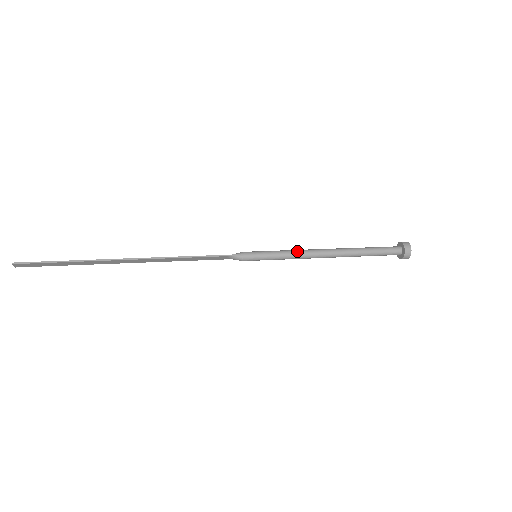
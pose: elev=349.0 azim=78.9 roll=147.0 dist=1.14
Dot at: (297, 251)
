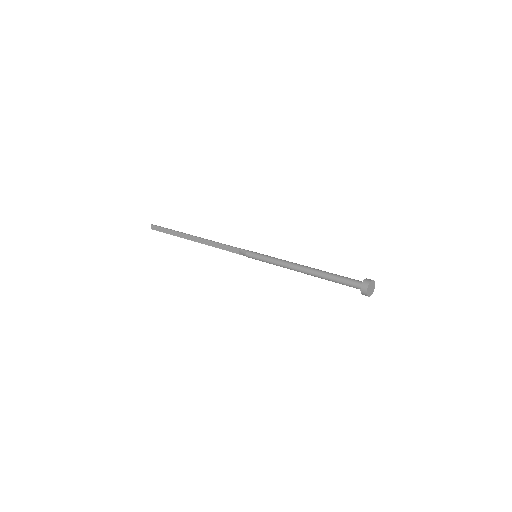
Dot at: occluded
